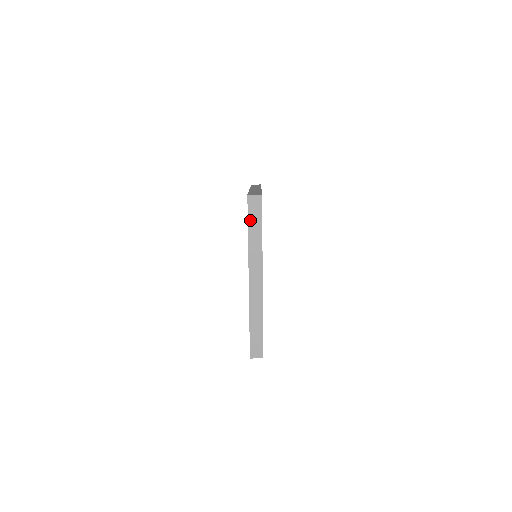
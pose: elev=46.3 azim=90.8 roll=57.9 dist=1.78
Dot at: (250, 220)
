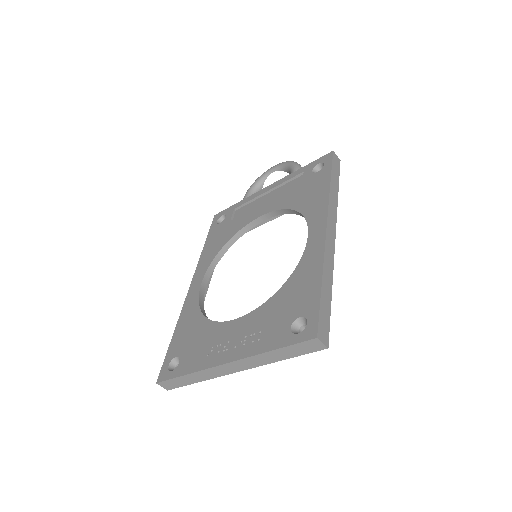
Dot at: (290, 348)
